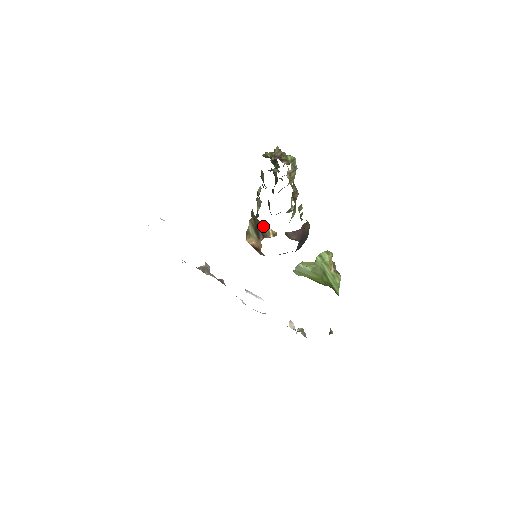
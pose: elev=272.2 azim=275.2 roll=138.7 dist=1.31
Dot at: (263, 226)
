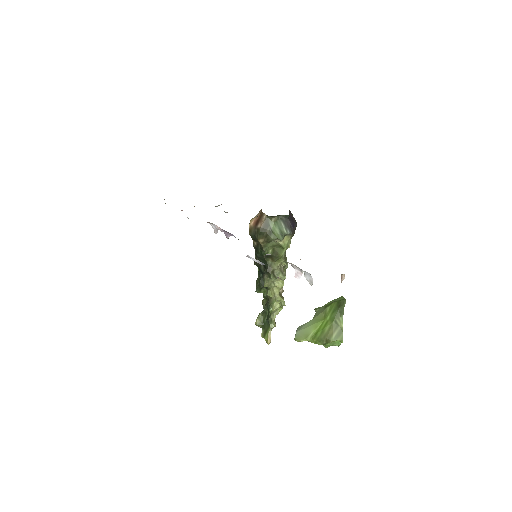
Dot at: occluded
